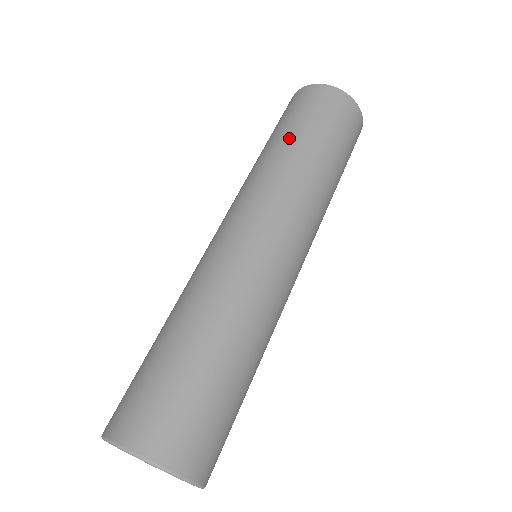
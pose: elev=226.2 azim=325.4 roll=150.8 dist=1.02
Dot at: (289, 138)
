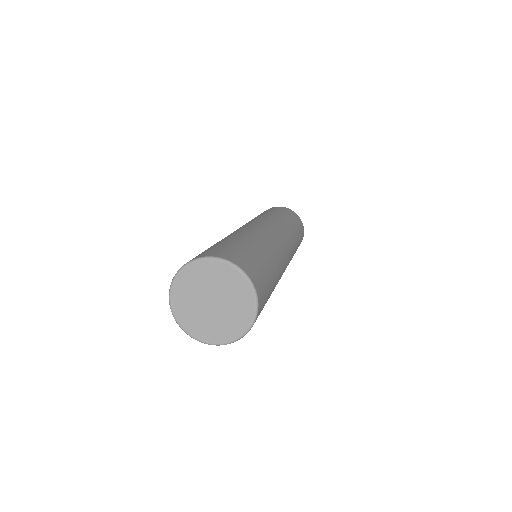
Dot at: occluded
